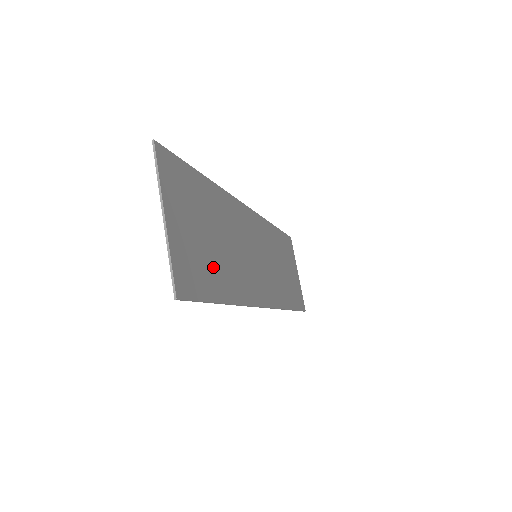
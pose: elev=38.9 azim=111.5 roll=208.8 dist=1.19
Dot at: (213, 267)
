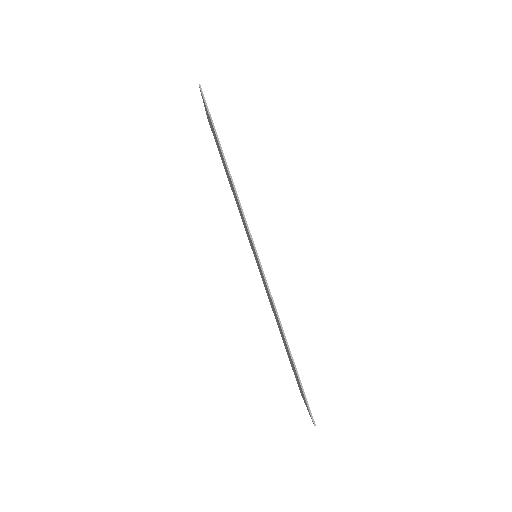
Dot at: occluded
